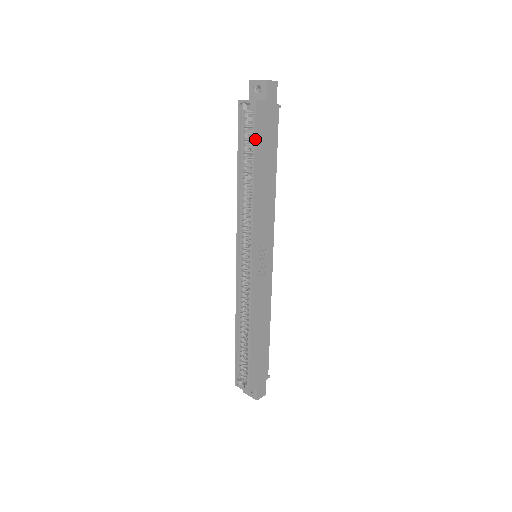
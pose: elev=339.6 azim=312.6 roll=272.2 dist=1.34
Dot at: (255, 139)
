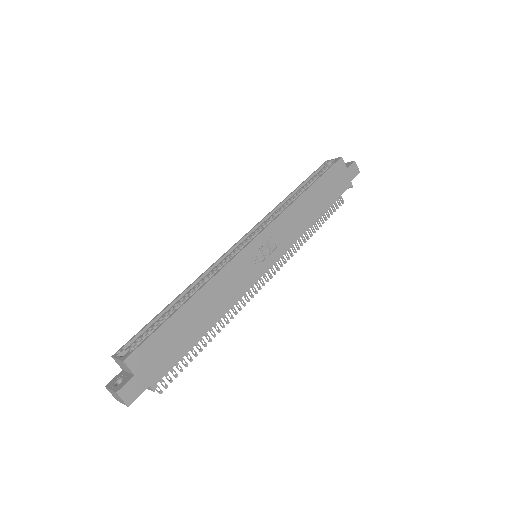
Dot at: (325, 173)
